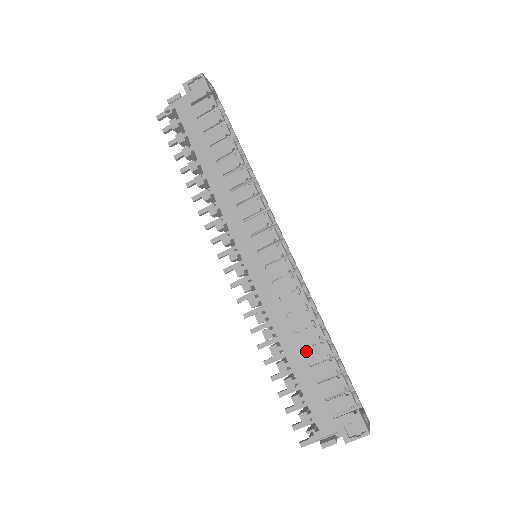
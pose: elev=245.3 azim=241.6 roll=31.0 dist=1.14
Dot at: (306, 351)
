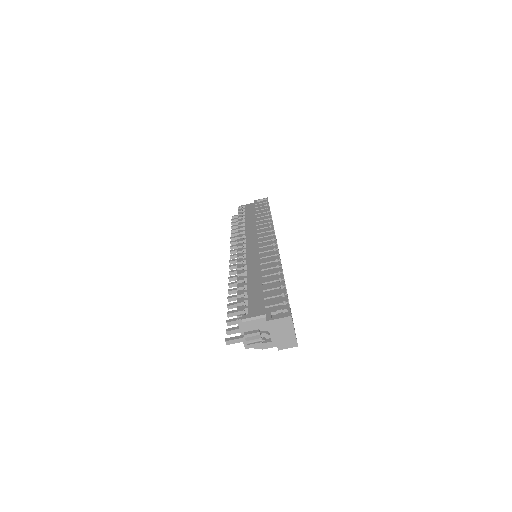
Dot at: (264, 278)
